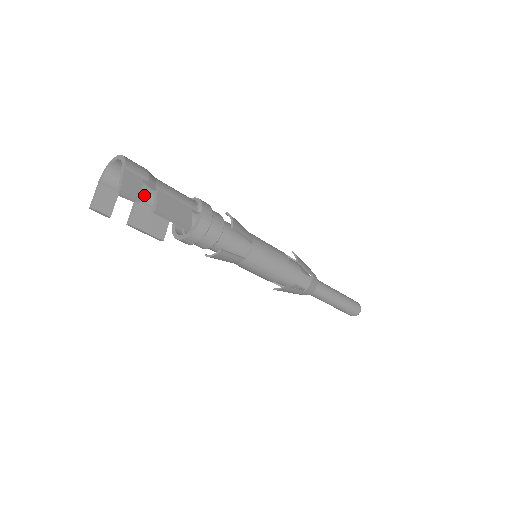
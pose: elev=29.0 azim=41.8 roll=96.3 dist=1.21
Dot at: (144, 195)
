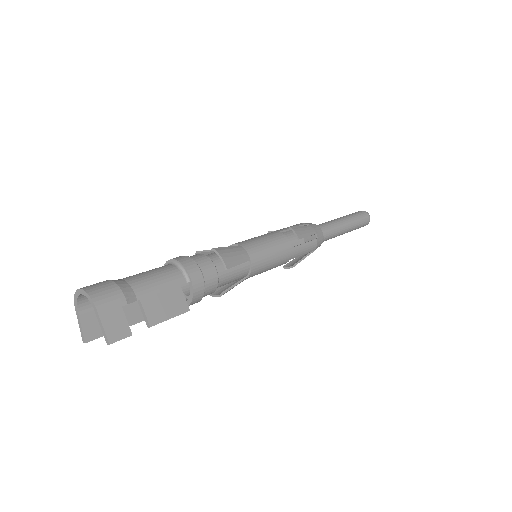
Dot at: occluded
